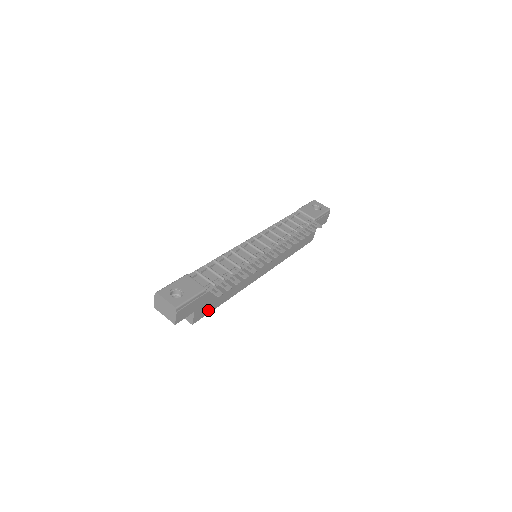
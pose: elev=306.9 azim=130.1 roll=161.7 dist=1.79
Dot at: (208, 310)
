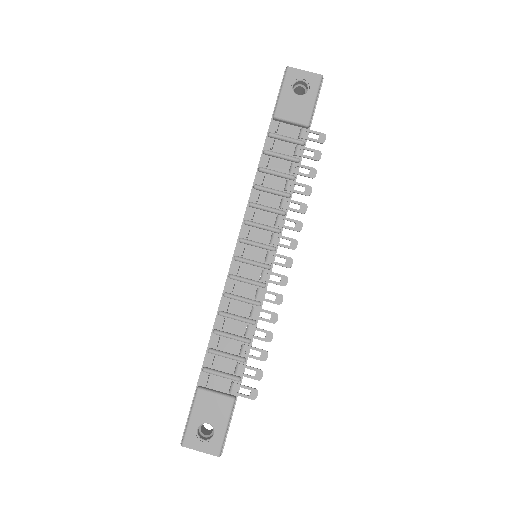
Dot at: occluded
